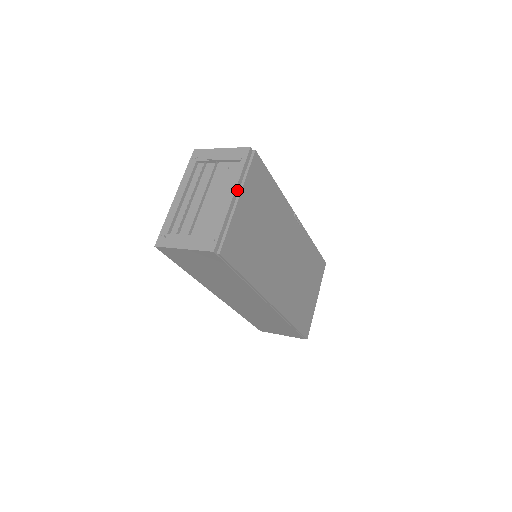
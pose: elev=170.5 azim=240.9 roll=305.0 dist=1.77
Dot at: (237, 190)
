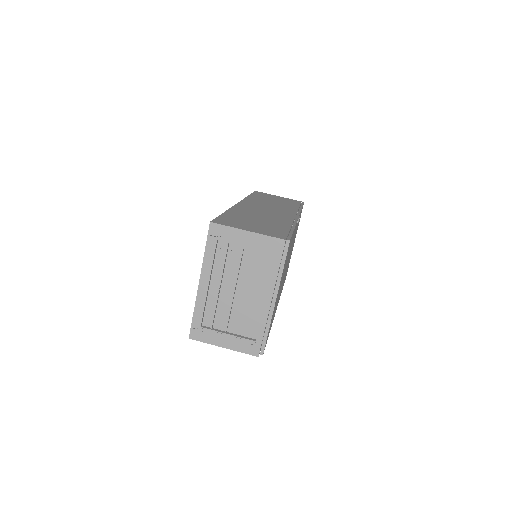
Dot at: occluded
